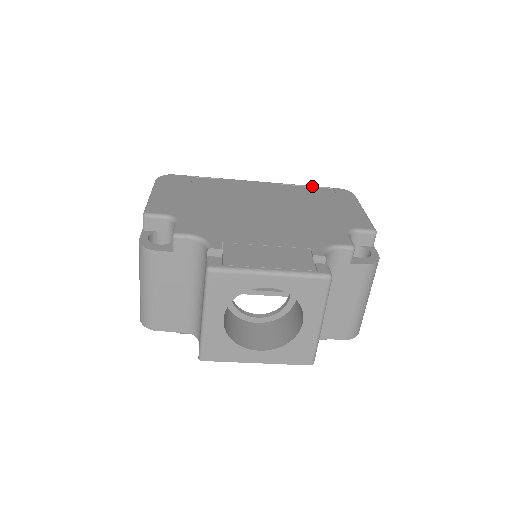
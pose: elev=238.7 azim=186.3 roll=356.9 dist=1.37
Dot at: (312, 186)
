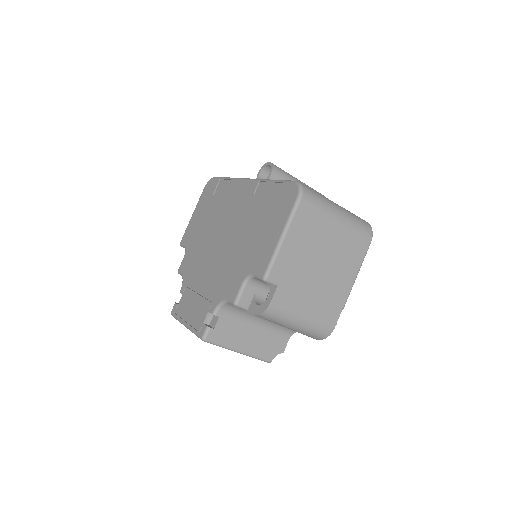
Dot at: (277, 182)
